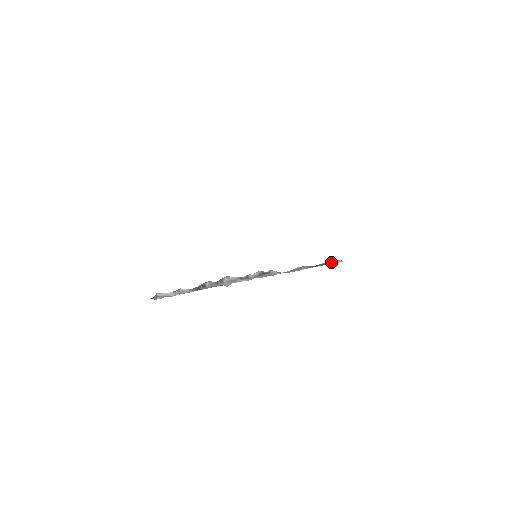
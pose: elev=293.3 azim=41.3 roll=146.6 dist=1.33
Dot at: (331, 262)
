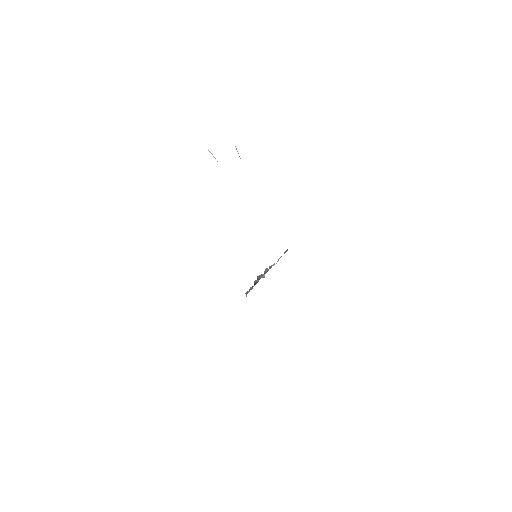
Dot at: (287, 250)
